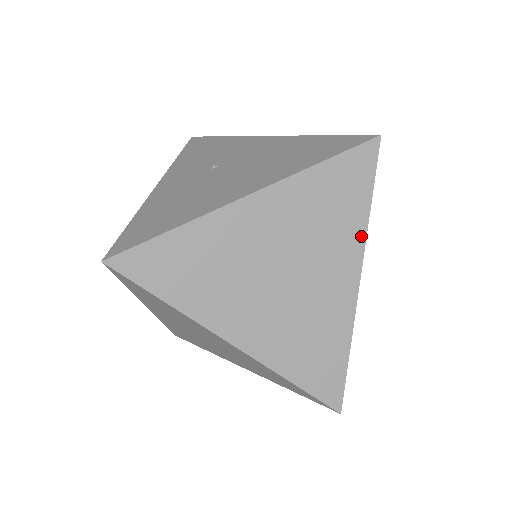
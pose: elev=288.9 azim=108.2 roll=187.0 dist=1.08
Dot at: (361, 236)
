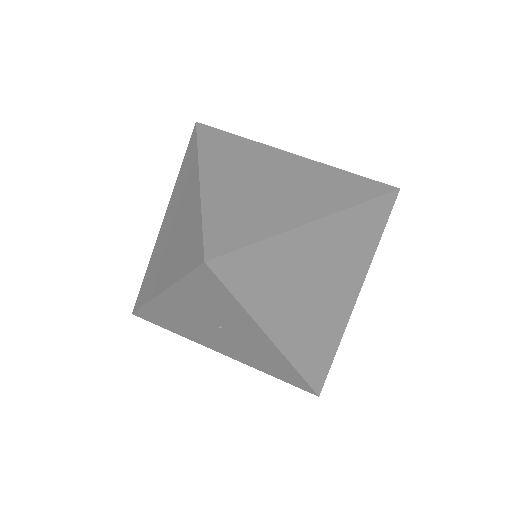
Dot at: (343, 206)
